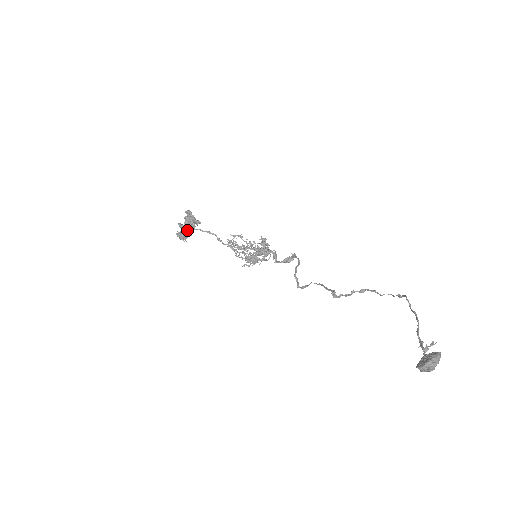
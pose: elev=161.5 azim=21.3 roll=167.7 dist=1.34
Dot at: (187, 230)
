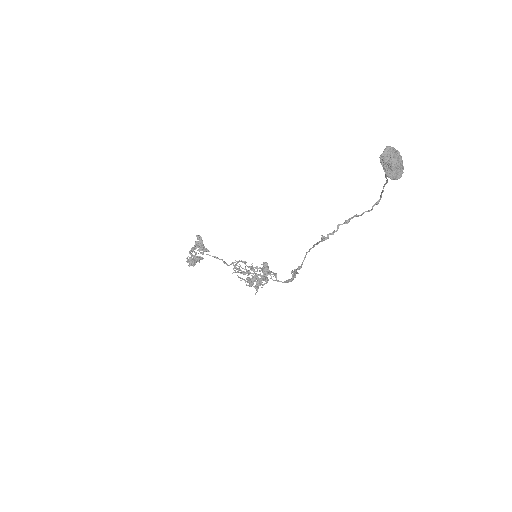
Dot at: occluded
